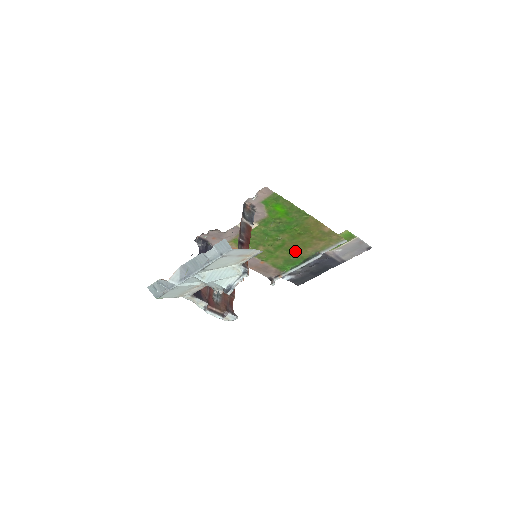
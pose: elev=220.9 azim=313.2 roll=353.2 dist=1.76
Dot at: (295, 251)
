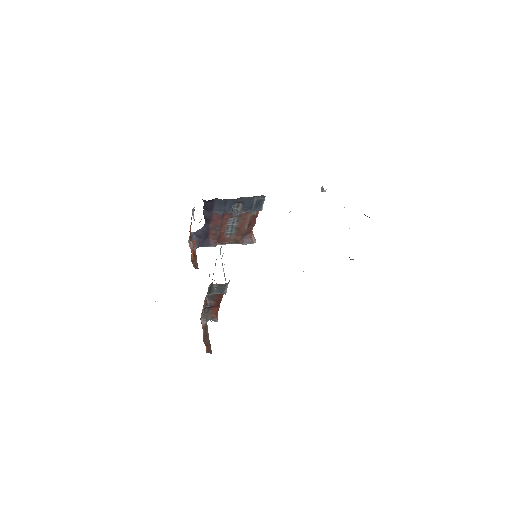
Dot at: occluded
